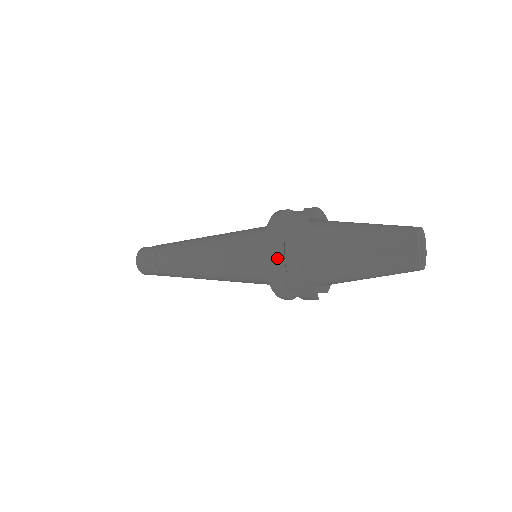
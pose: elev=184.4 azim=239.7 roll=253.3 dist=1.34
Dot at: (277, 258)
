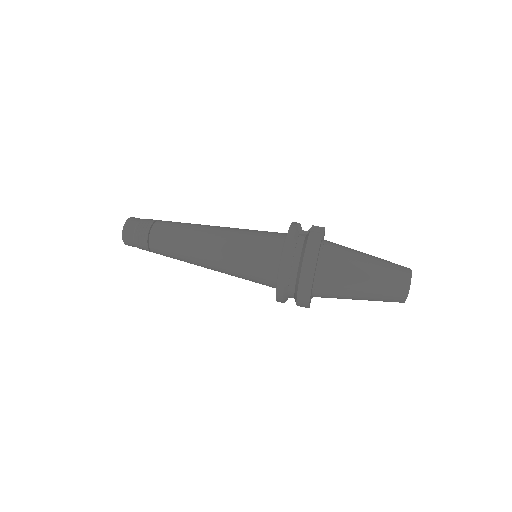
Dot at: (290, 271)
